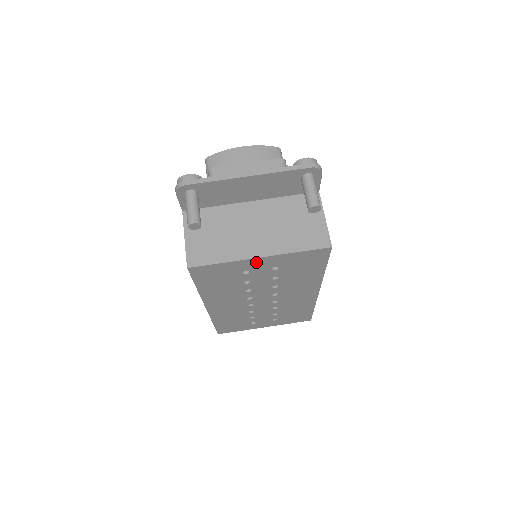
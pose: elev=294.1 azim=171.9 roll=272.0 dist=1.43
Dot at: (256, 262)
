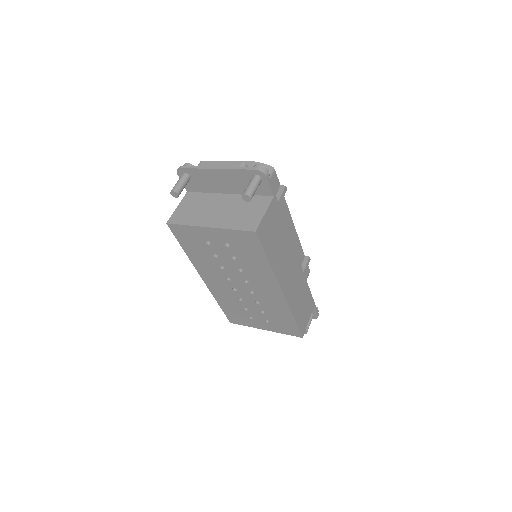
Dot at: (209, 232)
